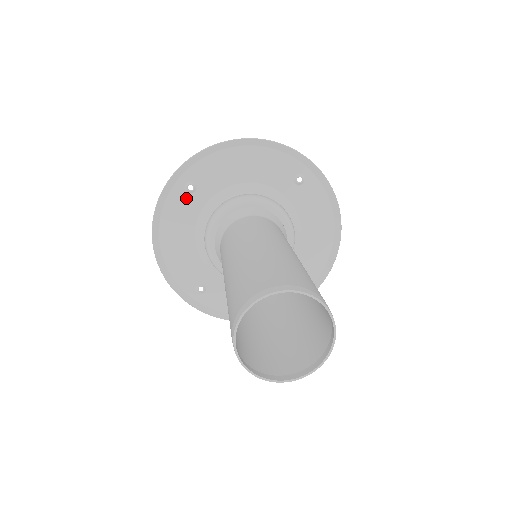
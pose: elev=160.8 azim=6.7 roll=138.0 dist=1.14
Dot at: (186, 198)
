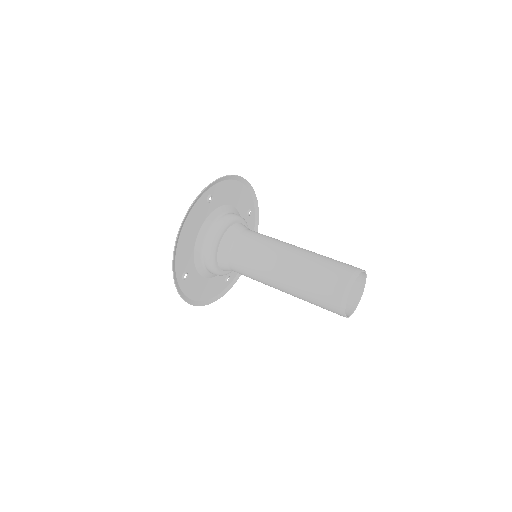
Dot at: (205, 205)
